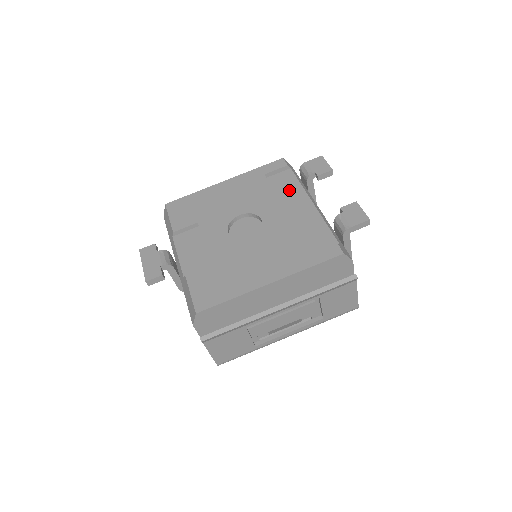
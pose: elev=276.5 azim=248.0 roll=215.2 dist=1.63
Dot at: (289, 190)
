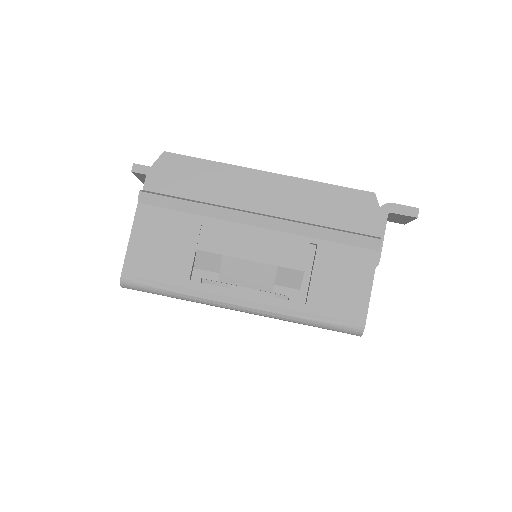
Dot at: occluded
